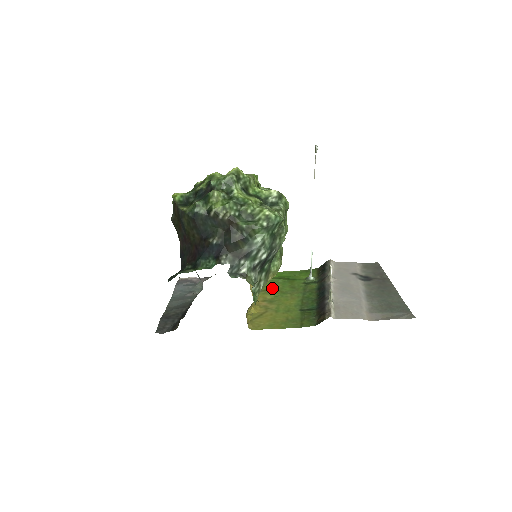
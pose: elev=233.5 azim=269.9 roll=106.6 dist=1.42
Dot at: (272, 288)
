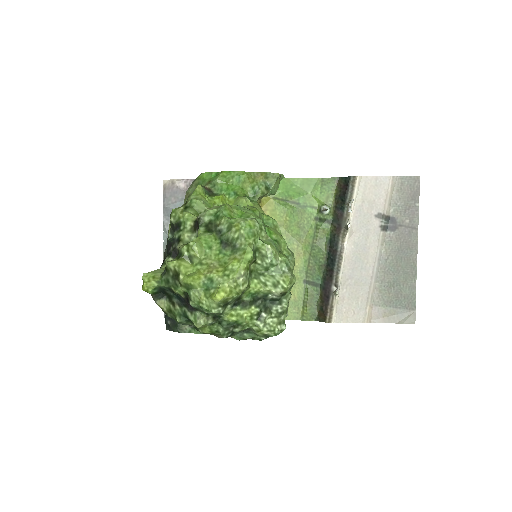
Dot at: occluded
